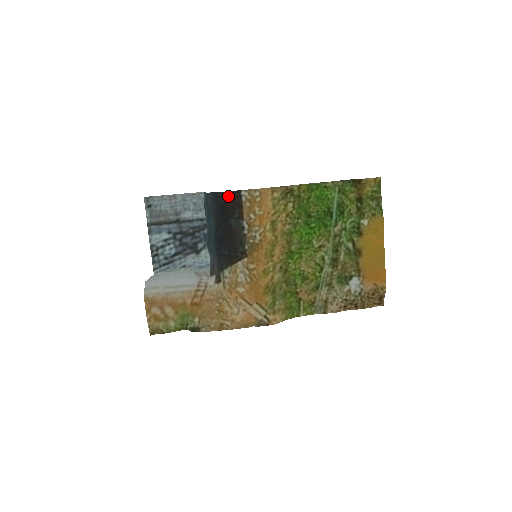
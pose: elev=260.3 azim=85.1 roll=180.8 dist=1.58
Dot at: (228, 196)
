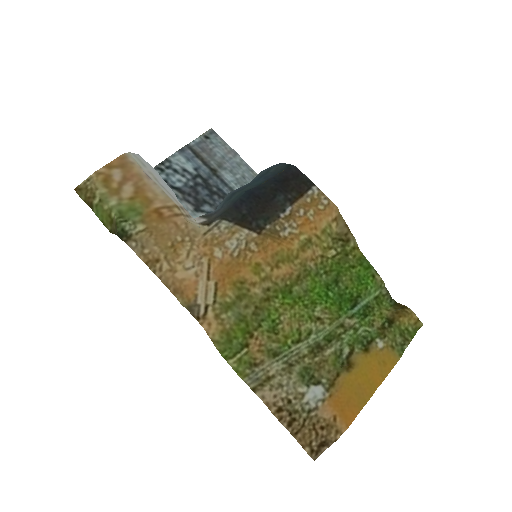
Dot at: (300, 177)
